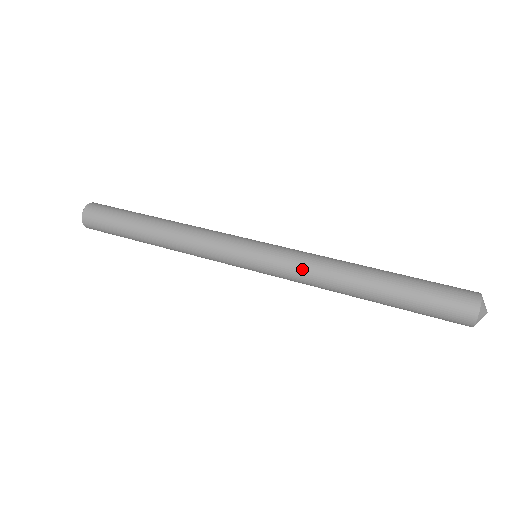
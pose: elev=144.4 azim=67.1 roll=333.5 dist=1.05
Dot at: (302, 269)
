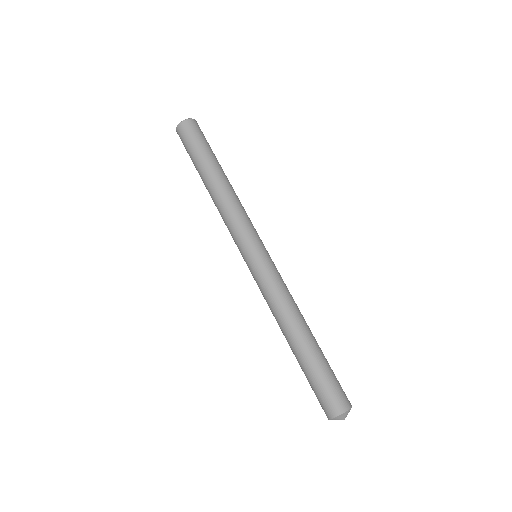
Dot at: (265, 299)
